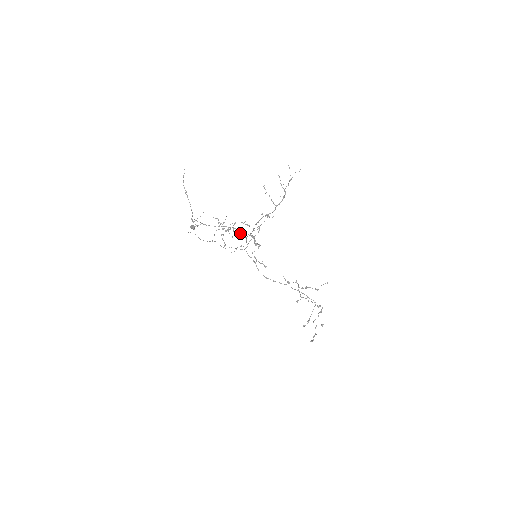
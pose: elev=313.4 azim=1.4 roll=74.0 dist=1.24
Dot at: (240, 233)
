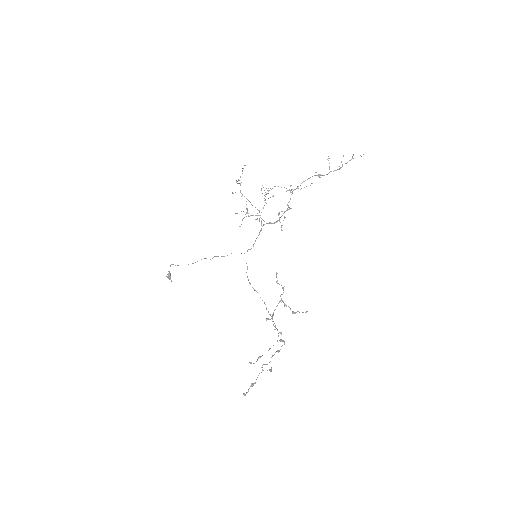
Dot at: (261, 222)
